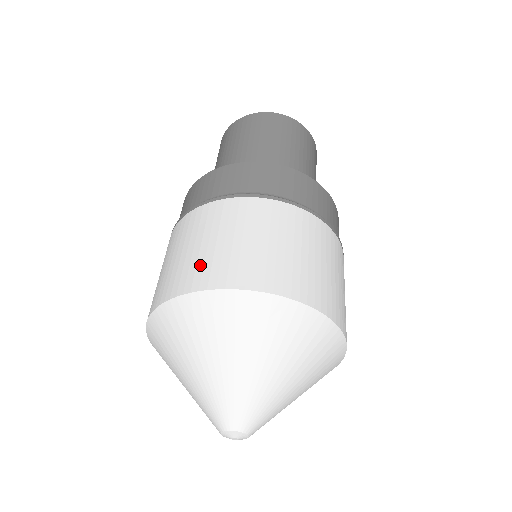
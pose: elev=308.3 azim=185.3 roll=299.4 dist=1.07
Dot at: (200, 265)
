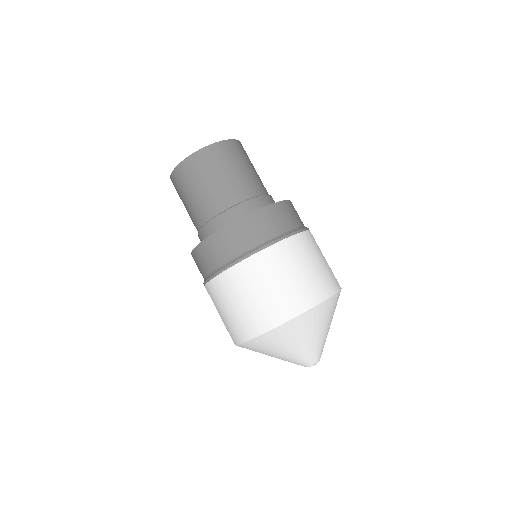
Dot at: (262, 312)
